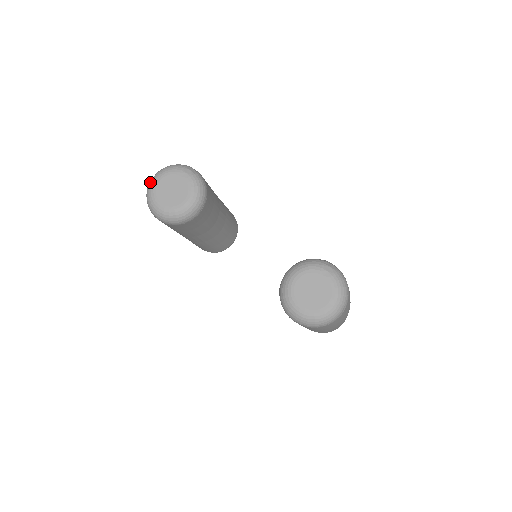
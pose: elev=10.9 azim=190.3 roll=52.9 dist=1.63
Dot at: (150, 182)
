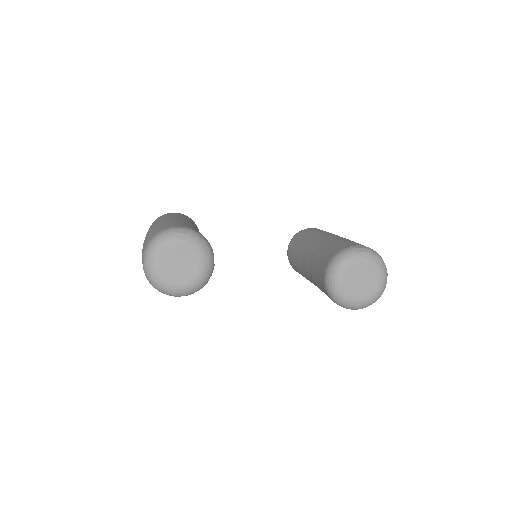
Dot at: (147, 268)
